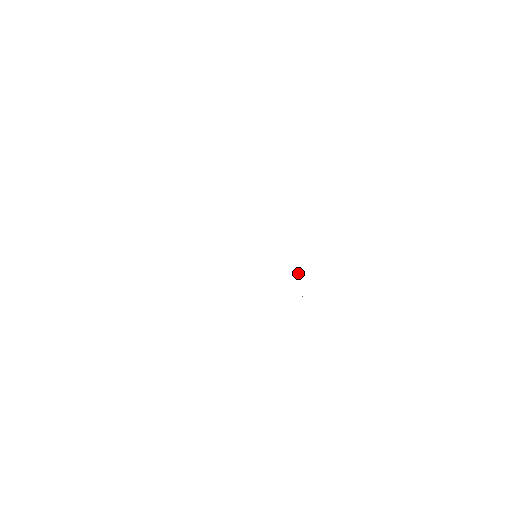
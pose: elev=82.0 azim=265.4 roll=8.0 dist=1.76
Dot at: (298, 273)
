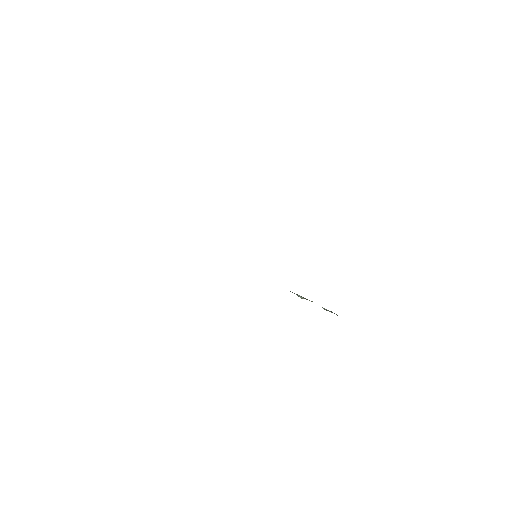
Dot at: (300, 296)
